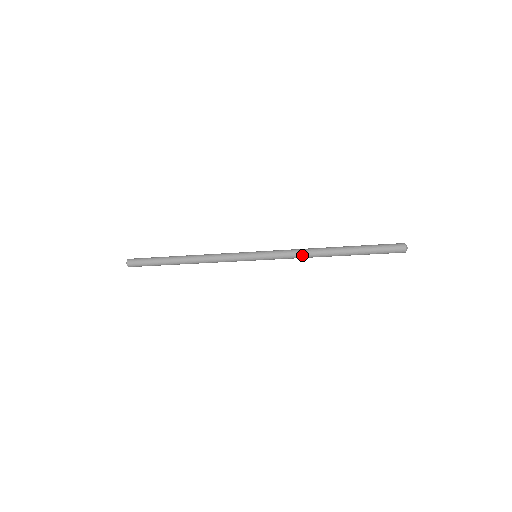
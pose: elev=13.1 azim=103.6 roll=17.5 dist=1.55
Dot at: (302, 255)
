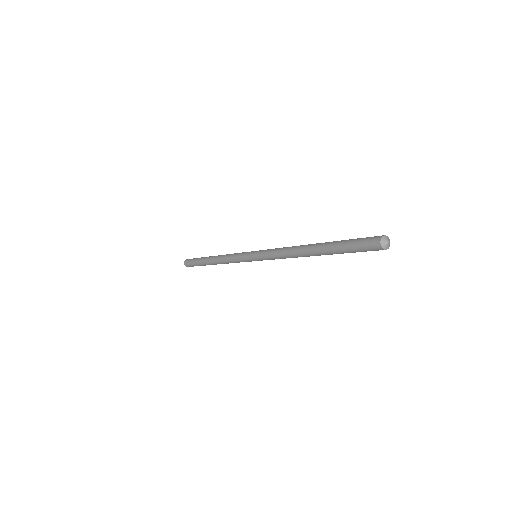
Dot at: (285, 251)
